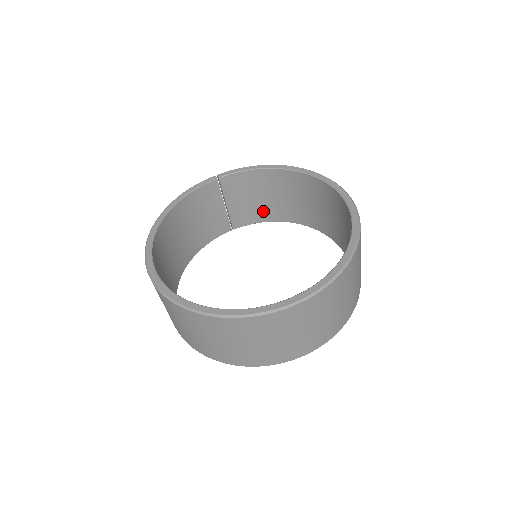
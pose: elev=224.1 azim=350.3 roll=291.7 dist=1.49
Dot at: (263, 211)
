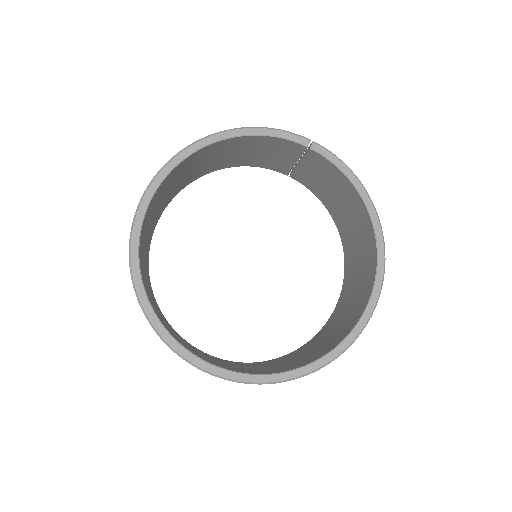
Dot at: (326, 197)
